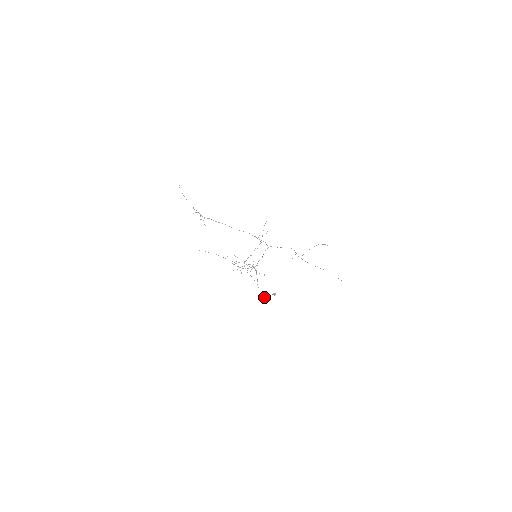
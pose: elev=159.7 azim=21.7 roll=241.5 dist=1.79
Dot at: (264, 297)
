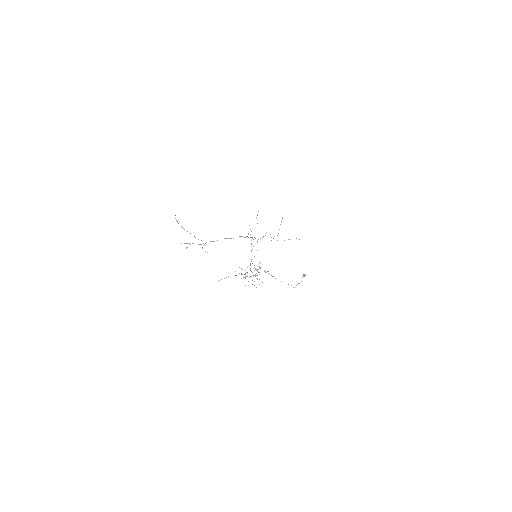
Dot at: (296, 285)
